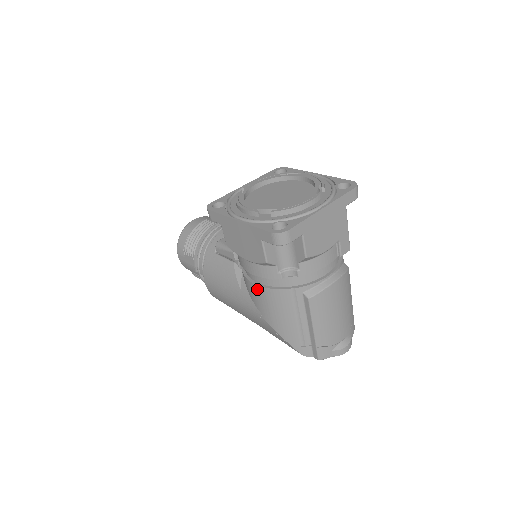
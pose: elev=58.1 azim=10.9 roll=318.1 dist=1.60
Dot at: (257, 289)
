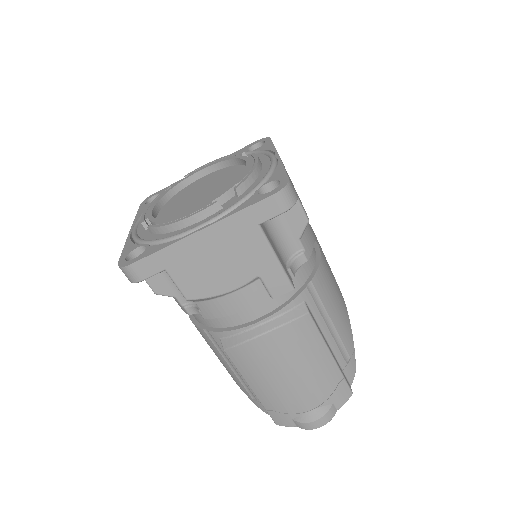
Dot at: occluded
